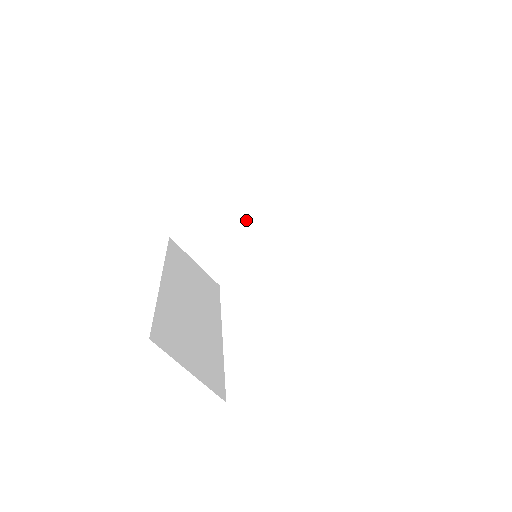
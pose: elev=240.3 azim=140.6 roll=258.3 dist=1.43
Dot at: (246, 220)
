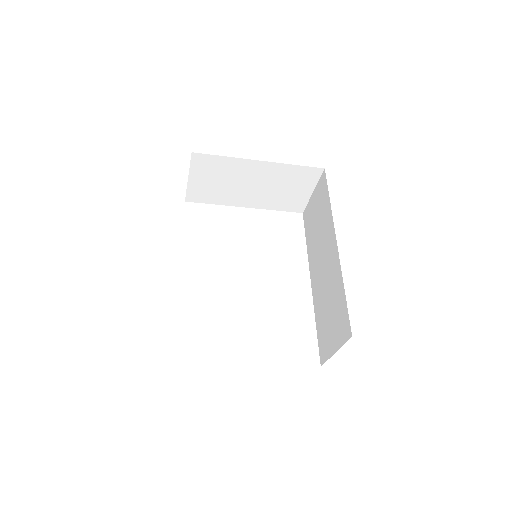
Dot at: (252, 186)
